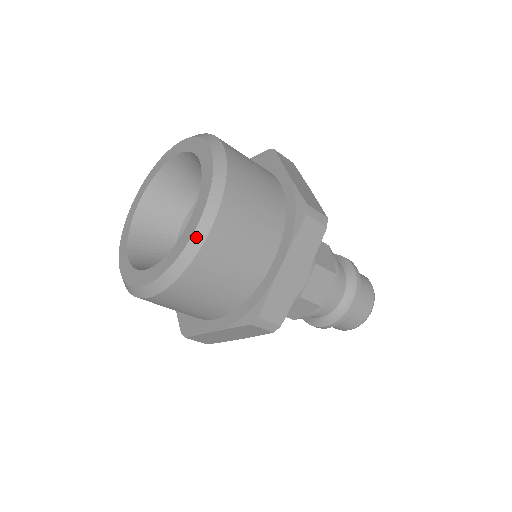
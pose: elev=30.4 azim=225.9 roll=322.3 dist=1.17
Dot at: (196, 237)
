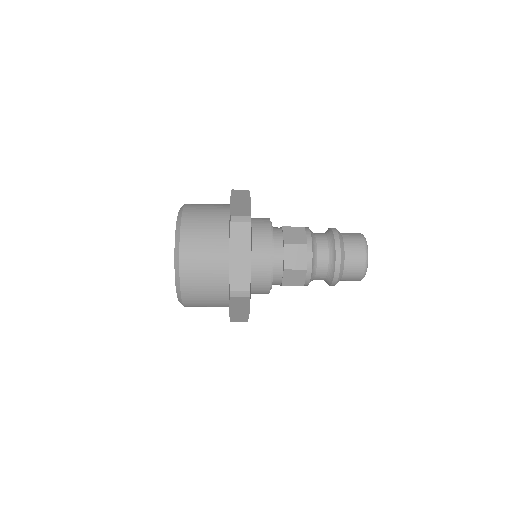
Dot at: (176, 262)
